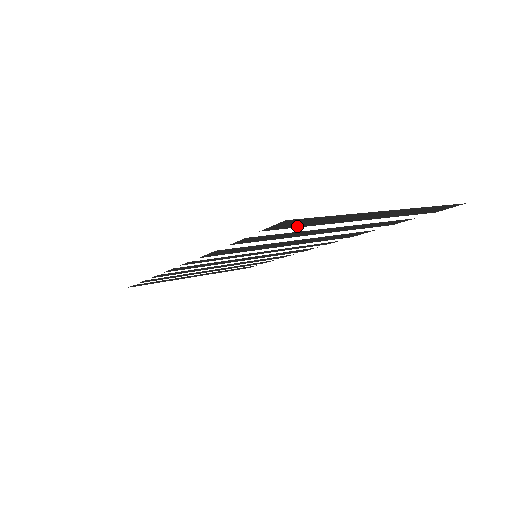
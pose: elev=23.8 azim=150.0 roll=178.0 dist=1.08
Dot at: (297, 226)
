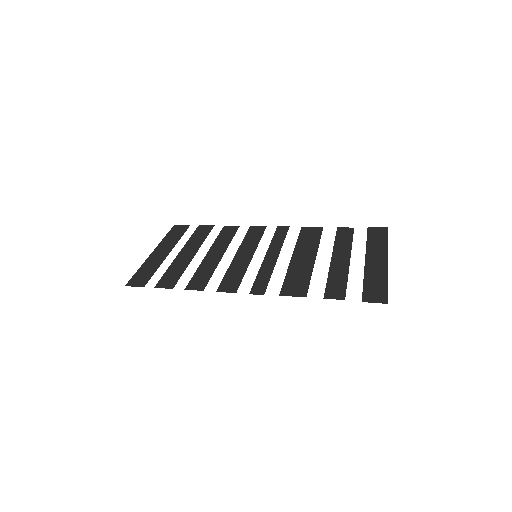
Dot at: (366, 288)
